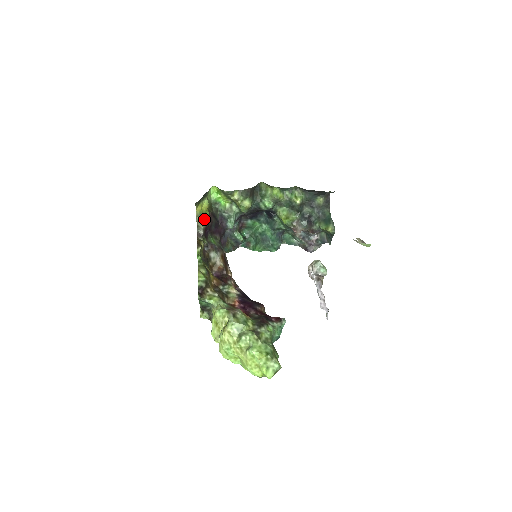
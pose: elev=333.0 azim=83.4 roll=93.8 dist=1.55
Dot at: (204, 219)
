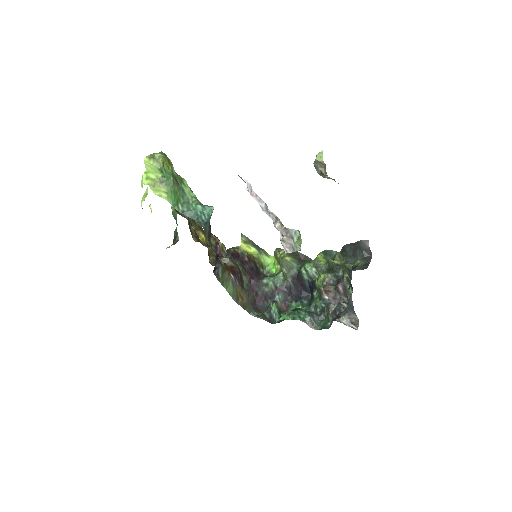
Dot at: (243, 252)
